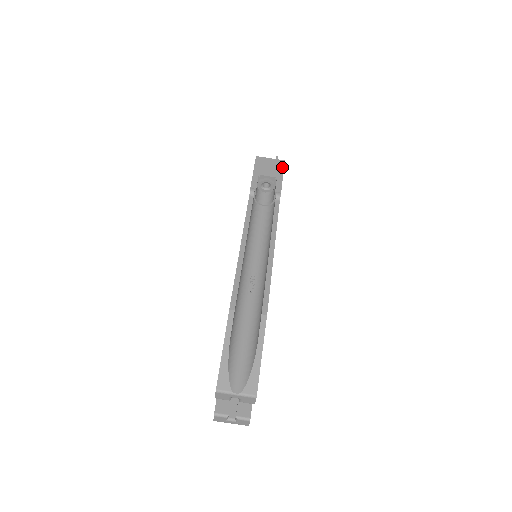
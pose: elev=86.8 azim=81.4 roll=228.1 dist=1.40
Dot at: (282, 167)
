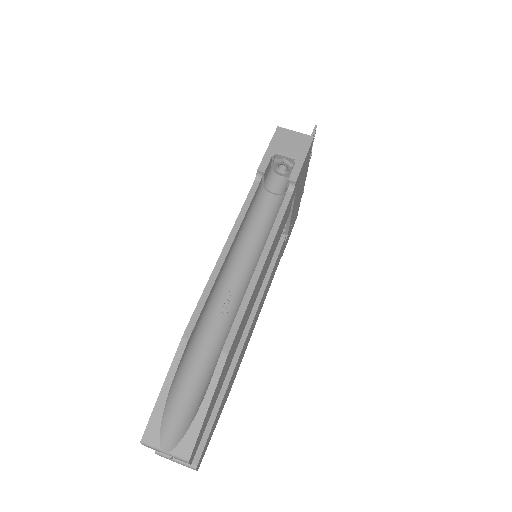
Dot at: (308, 146)
